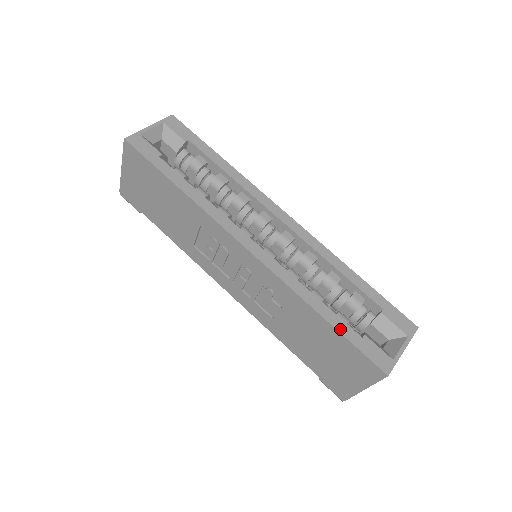
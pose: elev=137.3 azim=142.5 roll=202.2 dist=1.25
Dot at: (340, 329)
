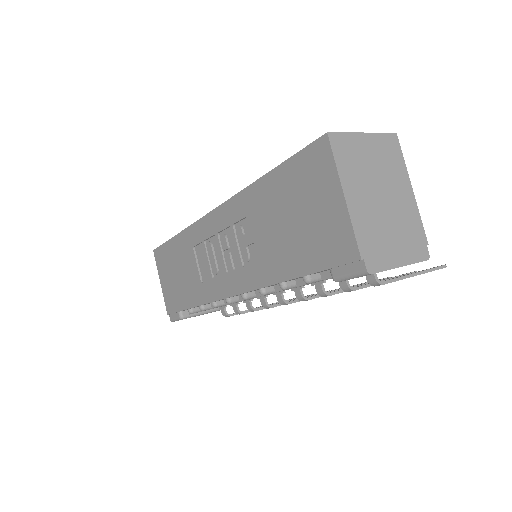
Dot at: (280, 166)
